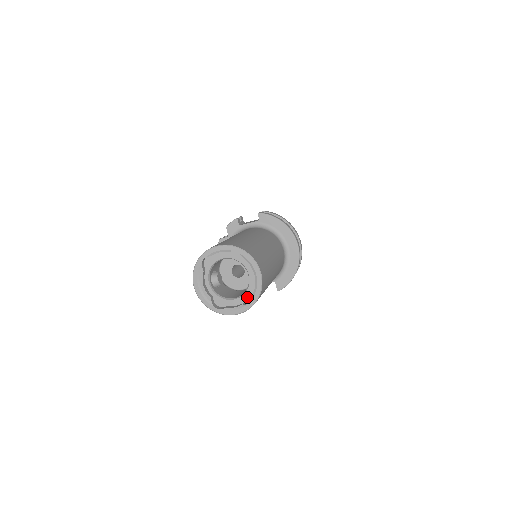
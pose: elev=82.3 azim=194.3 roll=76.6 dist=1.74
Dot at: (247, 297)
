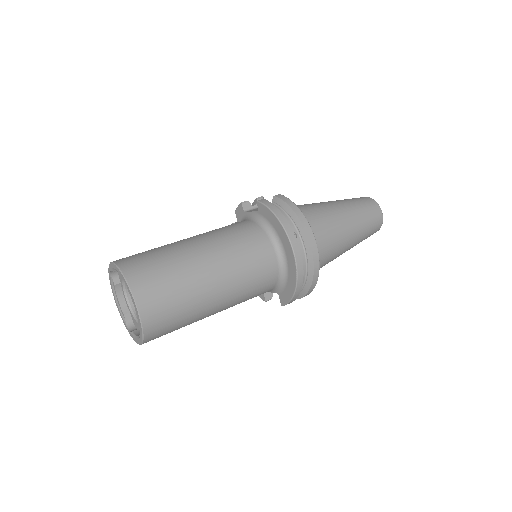
Dot at: occluded
